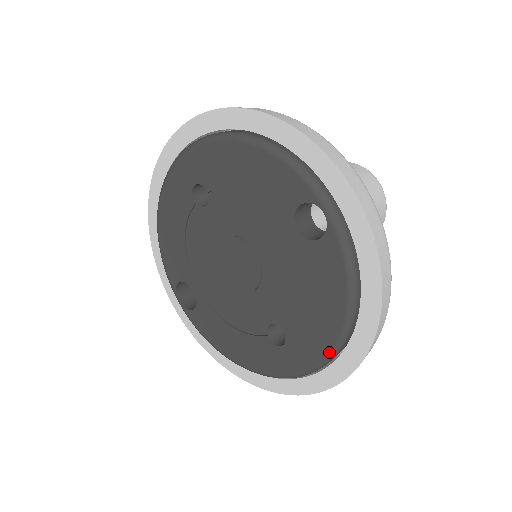
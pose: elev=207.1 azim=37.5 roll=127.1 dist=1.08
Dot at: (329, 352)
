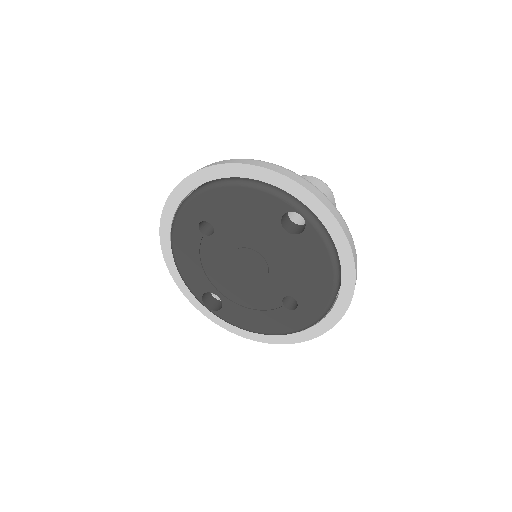
Dot at: (330, 300)
